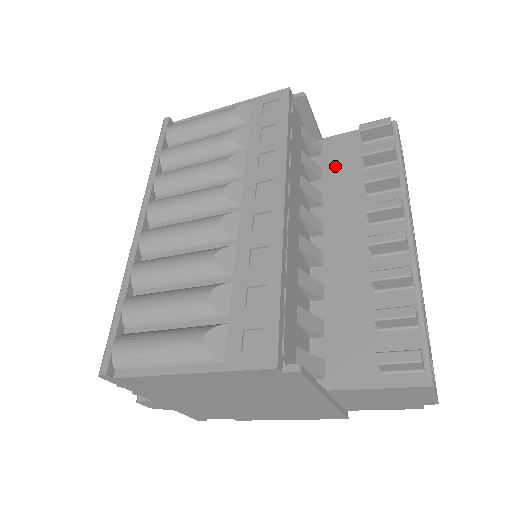
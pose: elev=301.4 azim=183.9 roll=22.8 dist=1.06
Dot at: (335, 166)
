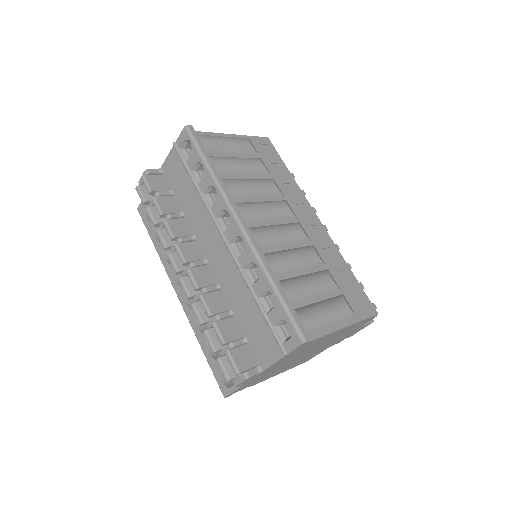
Dot at: occluded
